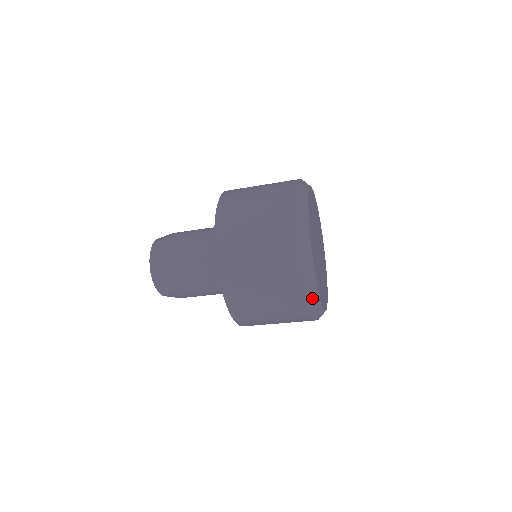
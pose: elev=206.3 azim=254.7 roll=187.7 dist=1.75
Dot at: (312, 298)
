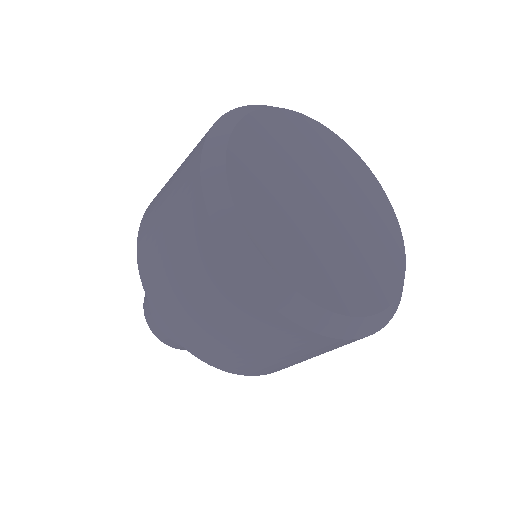
Dot at: (295, 313)
